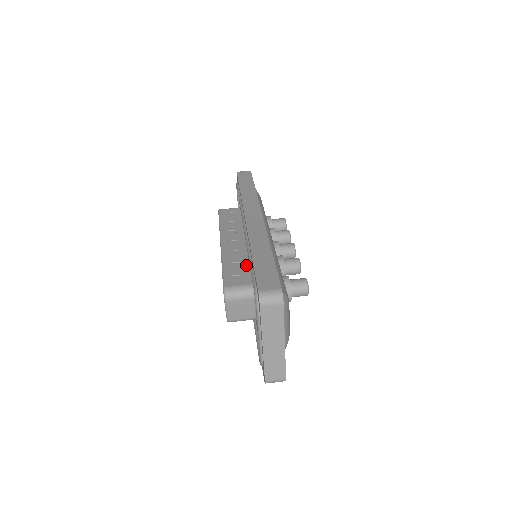
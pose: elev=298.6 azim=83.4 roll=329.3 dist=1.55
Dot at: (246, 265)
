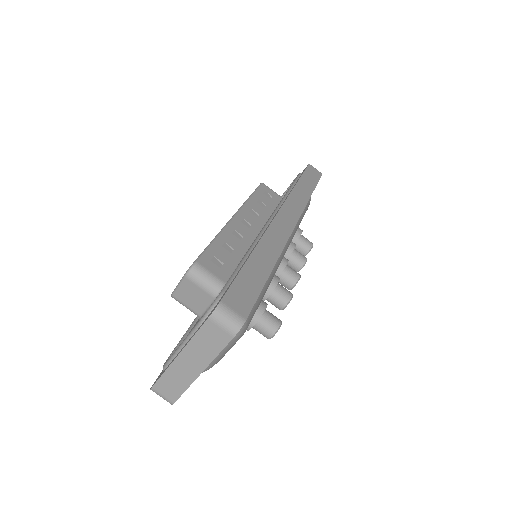
Dot at: (237, 258)
